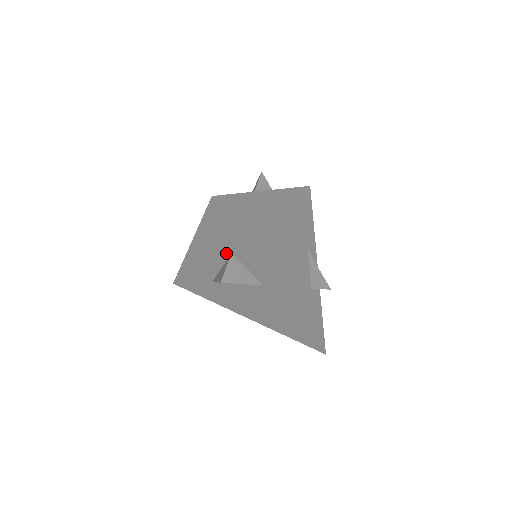
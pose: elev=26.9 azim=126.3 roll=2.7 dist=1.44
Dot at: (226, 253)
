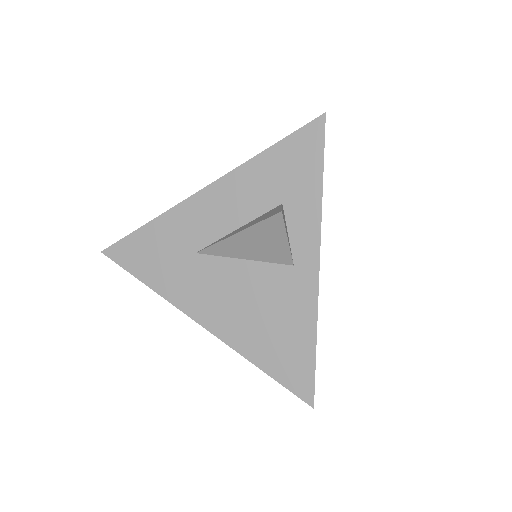
Dot at: (271, 203)
